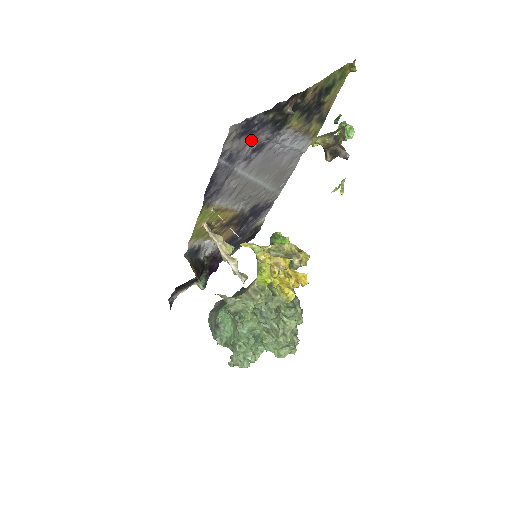
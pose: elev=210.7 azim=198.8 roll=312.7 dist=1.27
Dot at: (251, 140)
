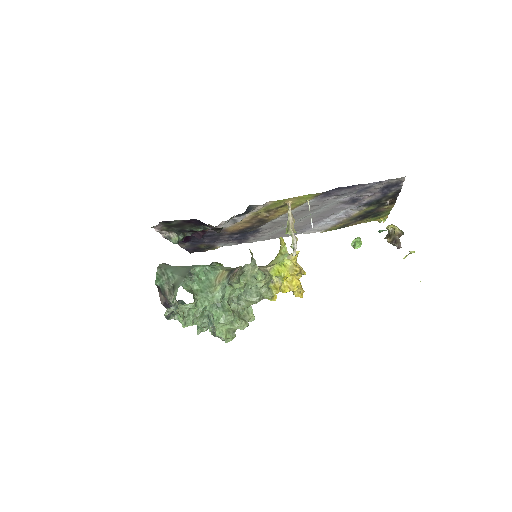
Dot at: (371, 193)
